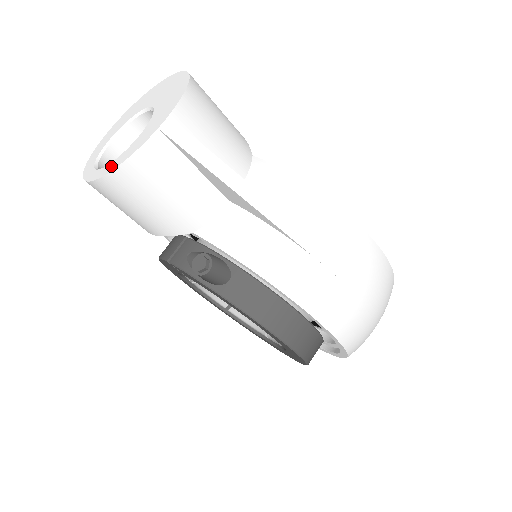
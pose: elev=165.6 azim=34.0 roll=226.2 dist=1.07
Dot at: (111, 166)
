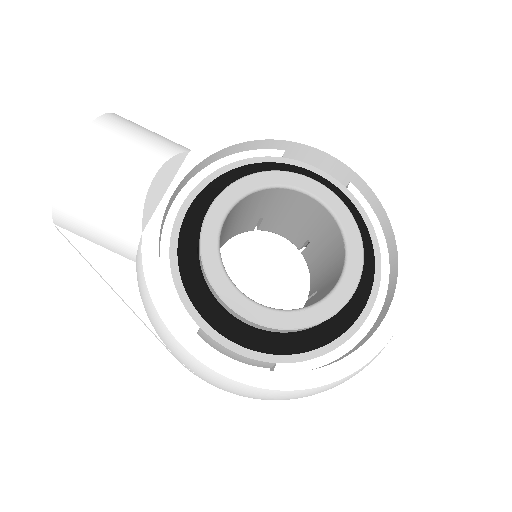
Dot at: occluded
